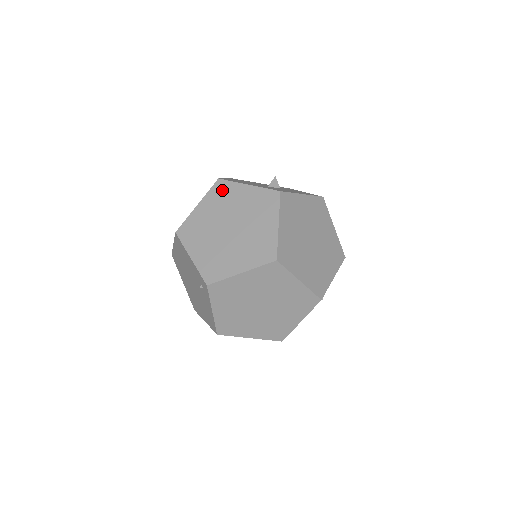
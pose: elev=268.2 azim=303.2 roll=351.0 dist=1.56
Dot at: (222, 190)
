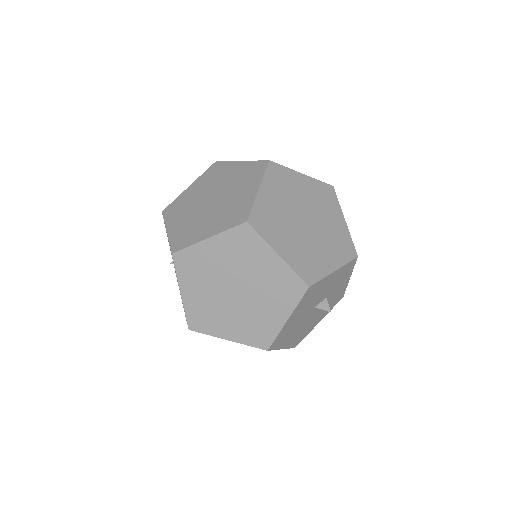
Dot at: (216, 170)
